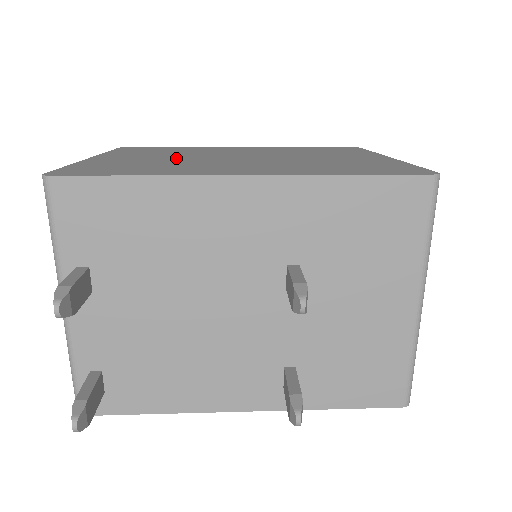
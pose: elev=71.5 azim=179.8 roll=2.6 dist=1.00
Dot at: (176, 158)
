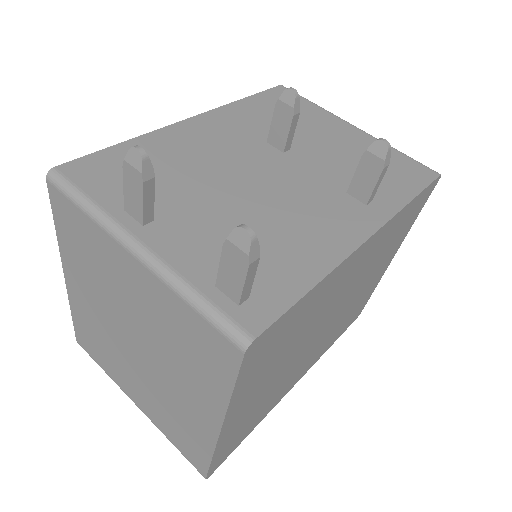
Dot at: occluded
